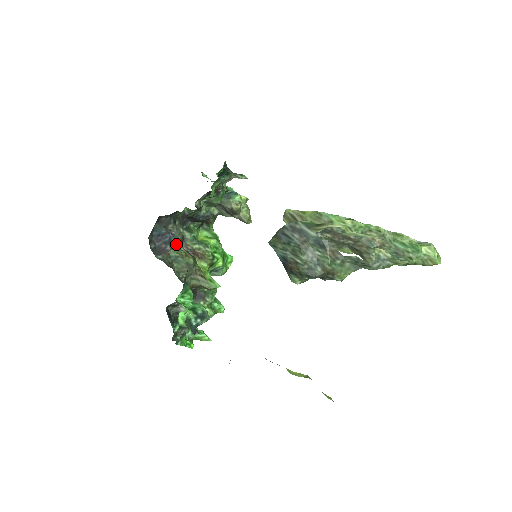
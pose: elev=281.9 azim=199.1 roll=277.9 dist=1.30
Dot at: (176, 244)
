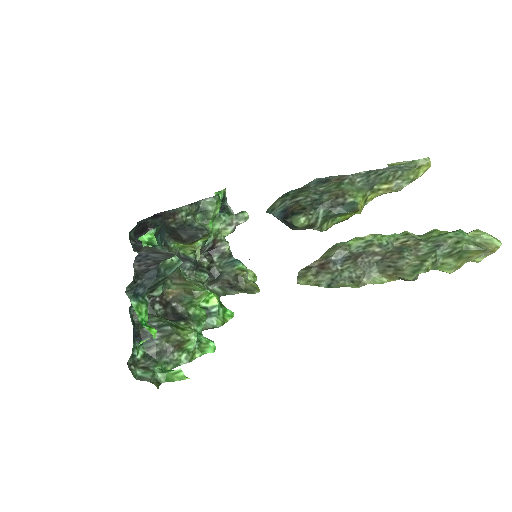
Dot at: occluded
